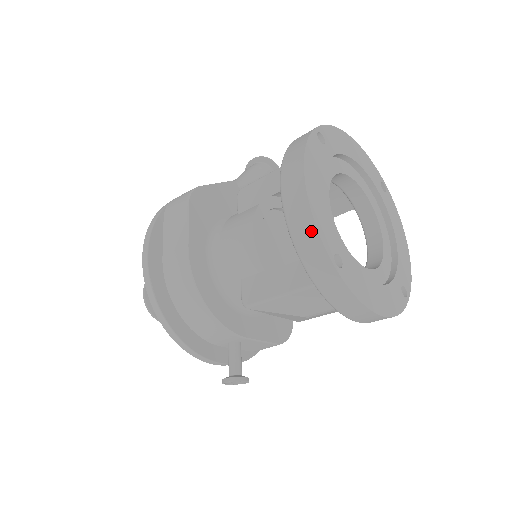
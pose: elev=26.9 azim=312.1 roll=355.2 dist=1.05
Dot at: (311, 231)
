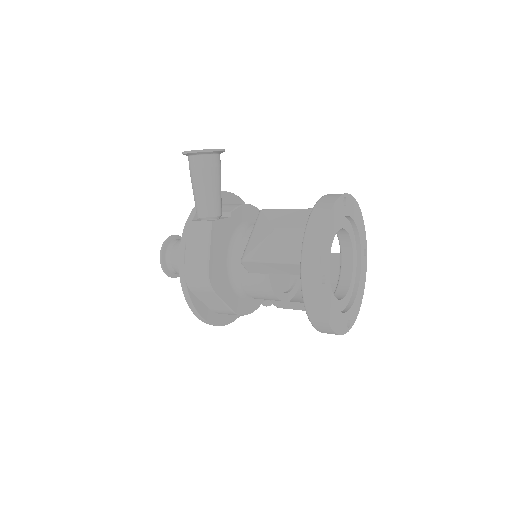
Dot at: occluded
